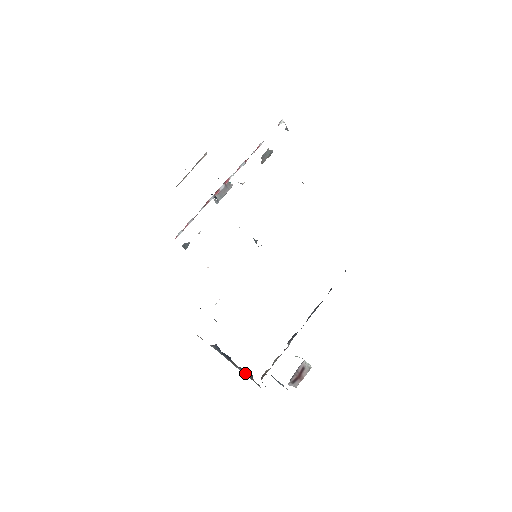
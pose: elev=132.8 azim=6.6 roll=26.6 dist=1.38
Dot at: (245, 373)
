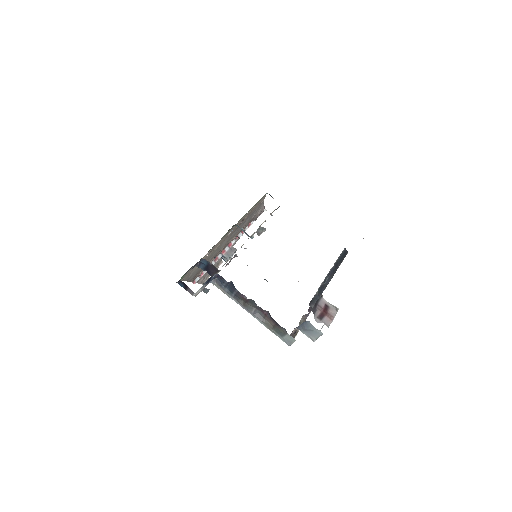
Dot at: (265, 321)
